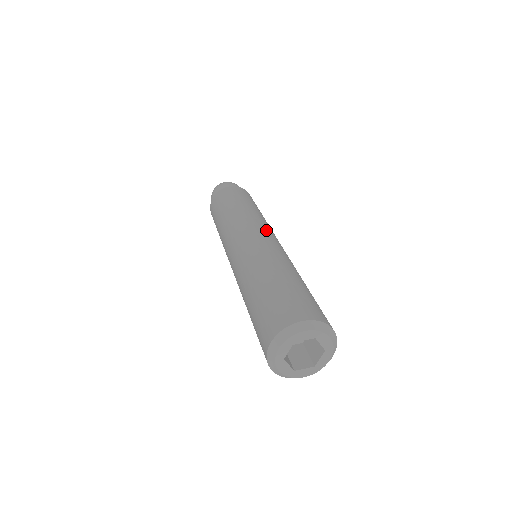
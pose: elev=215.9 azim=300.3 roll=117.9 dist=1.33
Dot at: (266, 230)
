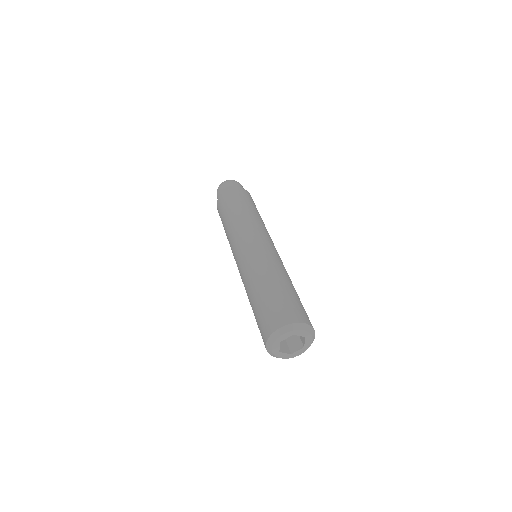
Dot at: (272, 242)
